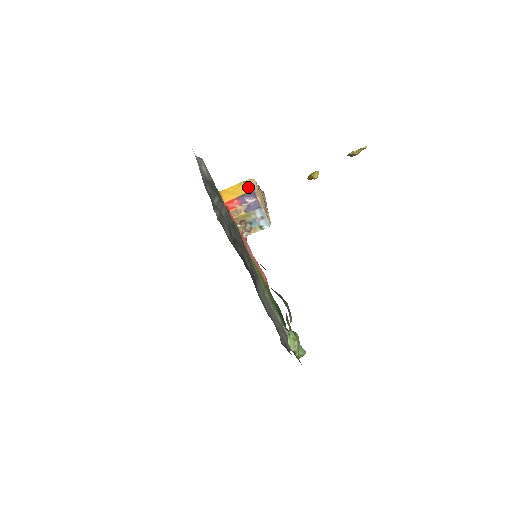
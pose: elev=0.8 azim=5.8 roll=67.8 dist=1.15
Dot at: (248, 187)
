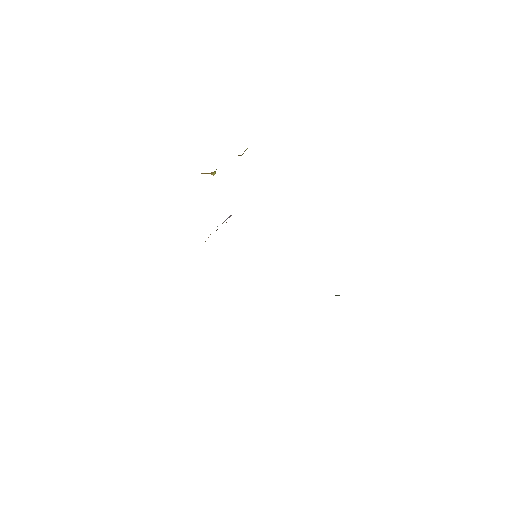
Dot at: occluded
